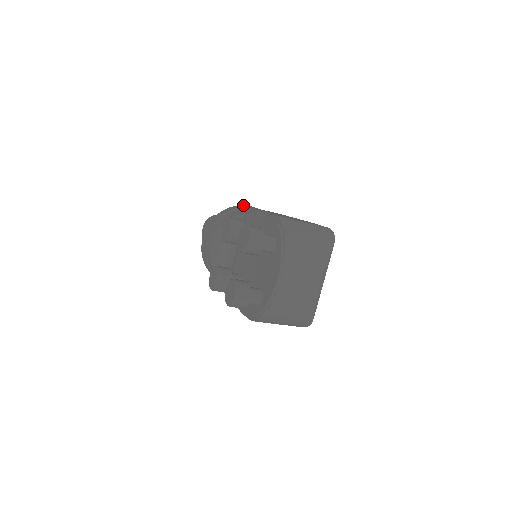
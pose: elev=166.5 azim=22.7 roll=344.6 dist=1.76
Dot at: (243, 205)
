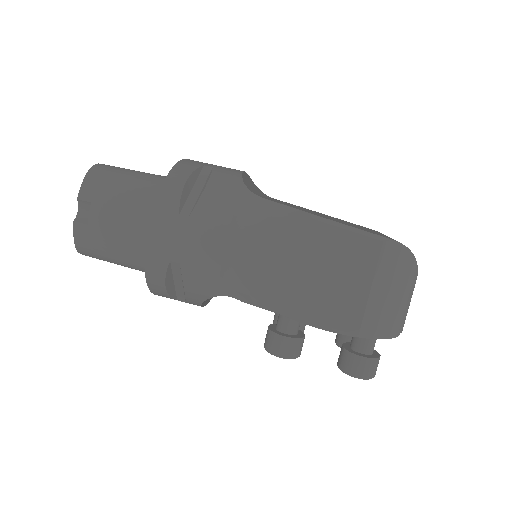
Dot at: (148, 250)
